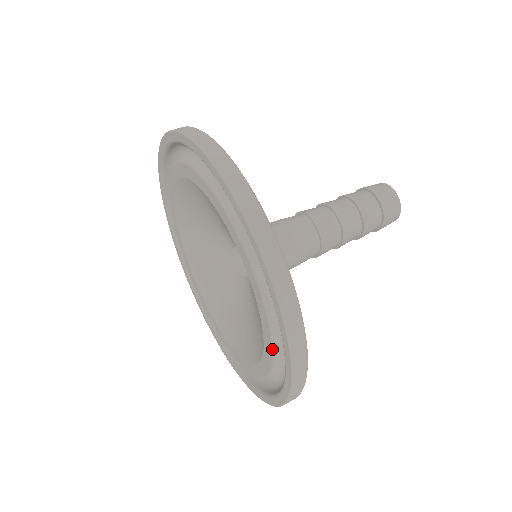
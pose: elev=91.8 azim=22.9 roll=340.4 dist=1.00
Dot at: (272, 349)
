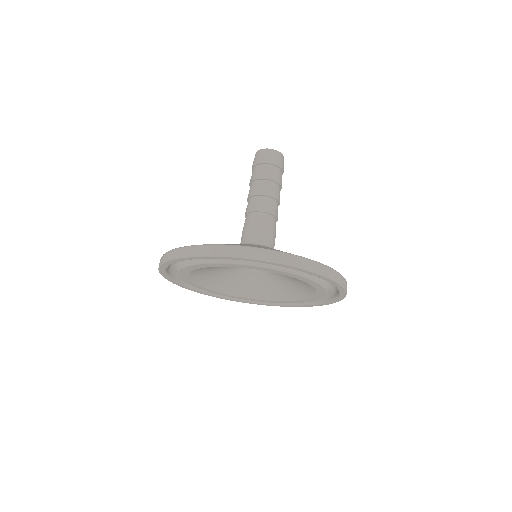
Dot at: (311, 281)
